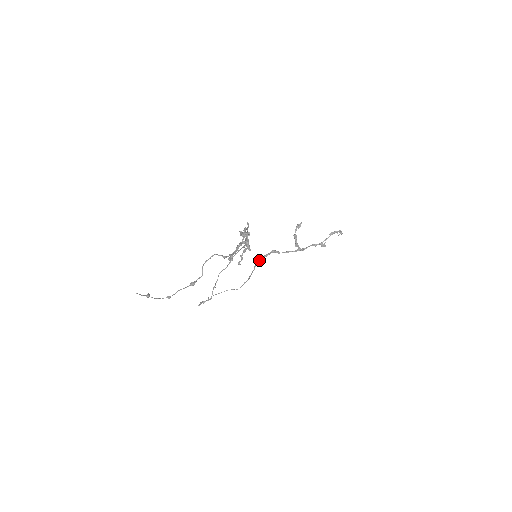
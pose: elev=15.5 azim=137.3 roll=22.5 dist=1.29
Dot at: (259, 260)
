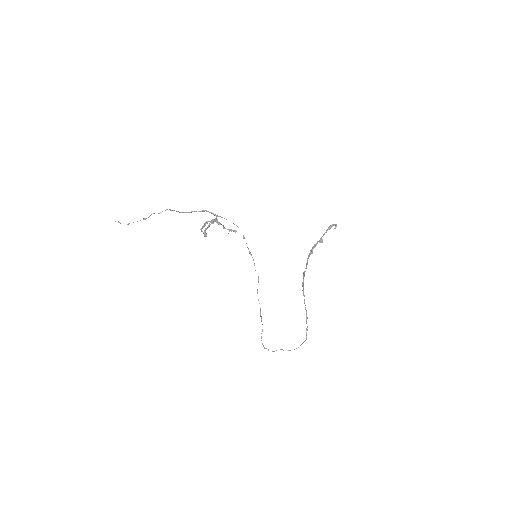
Dot at: occluded
